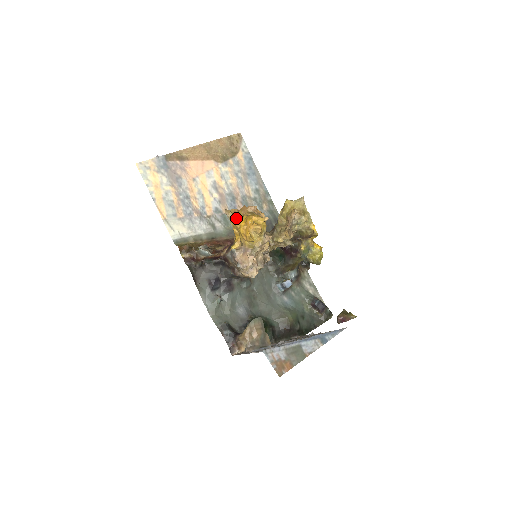
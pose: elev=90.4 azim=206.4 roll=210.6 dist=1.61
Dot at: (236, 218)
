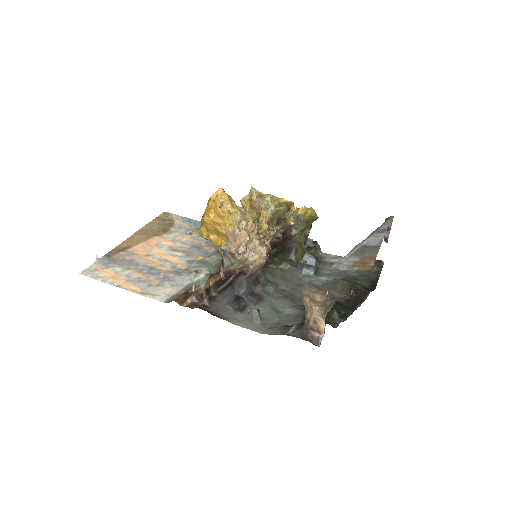
Dot at: (203, 227)
